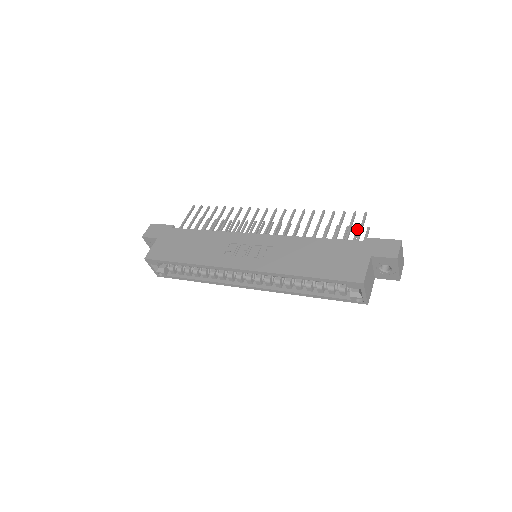
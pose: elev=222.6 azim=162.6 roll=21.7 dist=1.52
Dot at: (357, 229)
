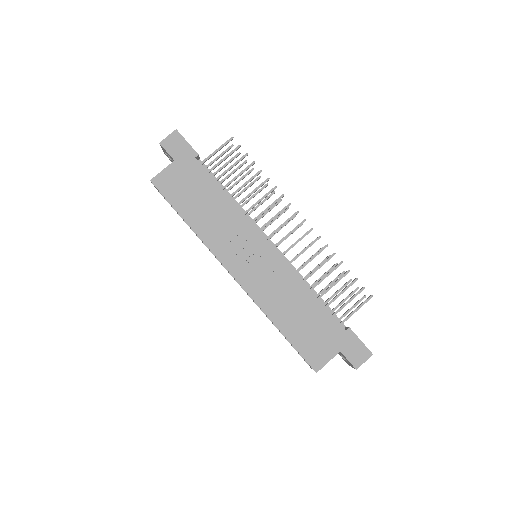
Dot at: (356, 290)
